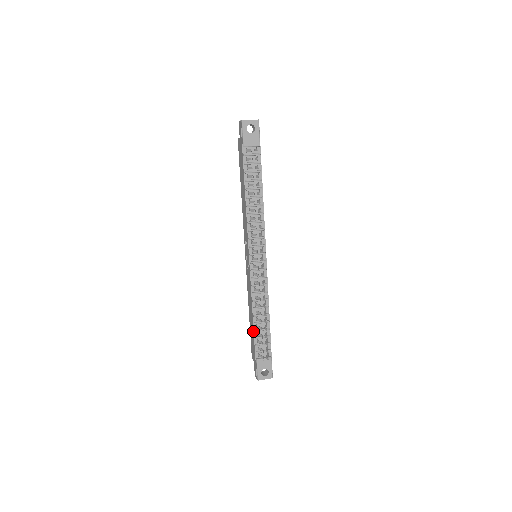
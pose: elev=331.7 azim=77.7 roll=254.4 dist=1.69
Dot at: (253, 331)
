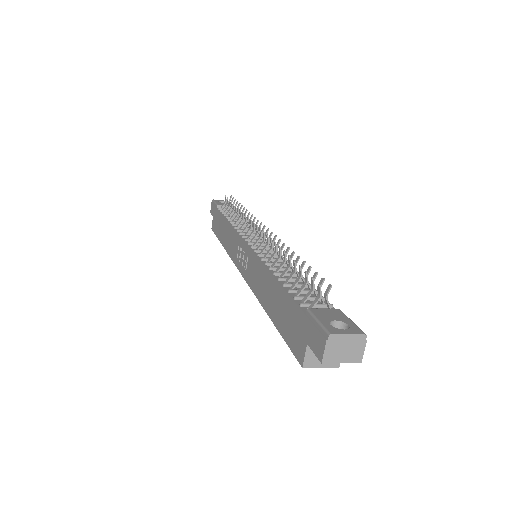
Dot at: (281, 289)
